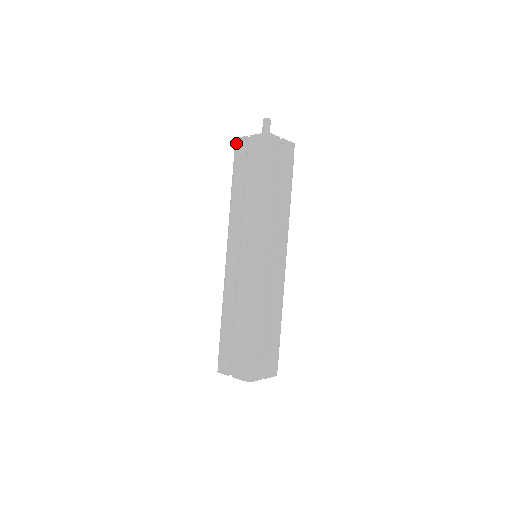
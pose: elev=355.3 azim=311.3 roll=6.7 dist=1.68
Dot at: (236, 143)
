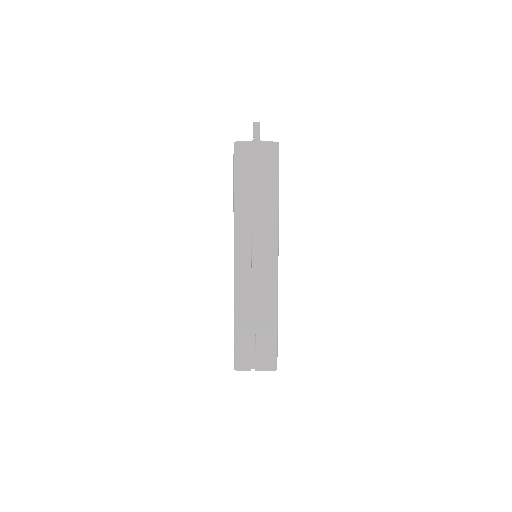
Dot at: (238, 147)
